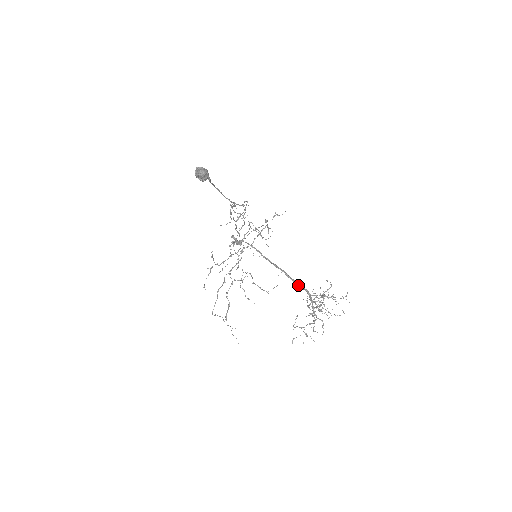
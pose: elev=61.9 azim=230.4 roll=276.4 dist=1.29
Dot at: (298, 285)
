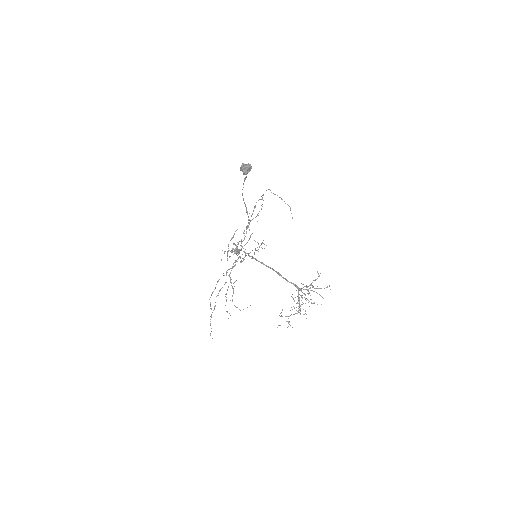
Dot at: (288, 281)
